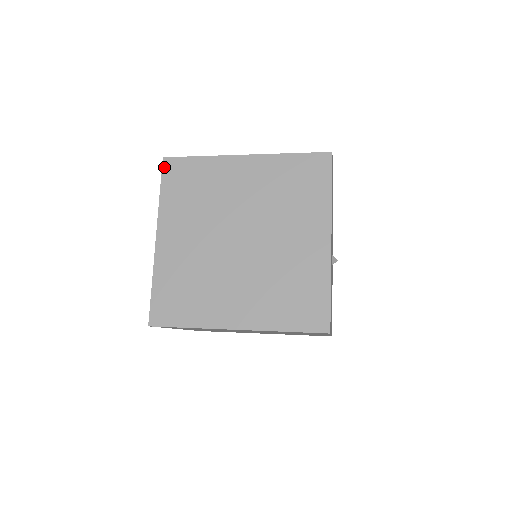
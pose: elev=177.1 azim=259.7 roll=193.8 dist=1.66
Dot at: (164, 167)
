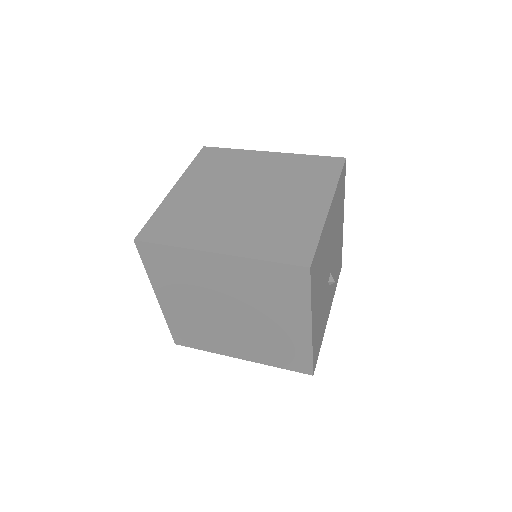
Dot at: (202, 151)
